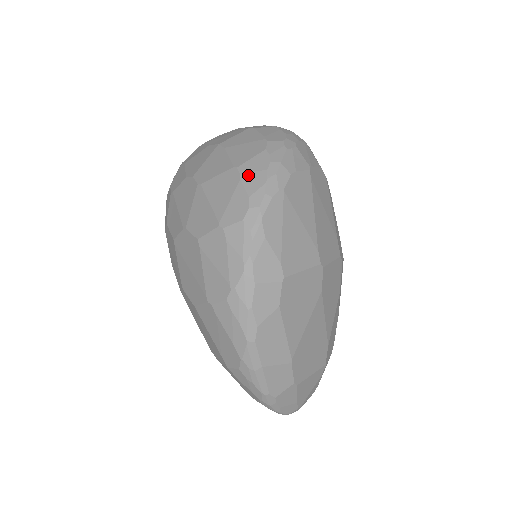
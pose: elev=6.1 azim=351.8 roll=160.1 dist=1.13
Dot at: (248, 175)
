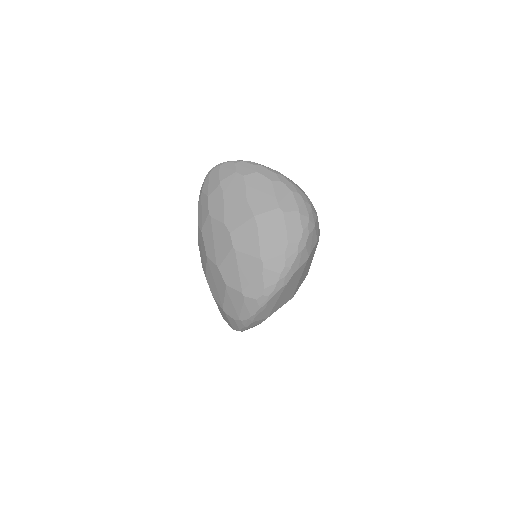
Dot at: (268, 272)
